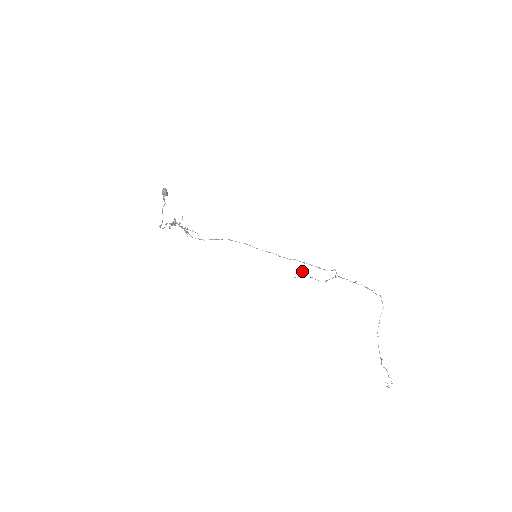
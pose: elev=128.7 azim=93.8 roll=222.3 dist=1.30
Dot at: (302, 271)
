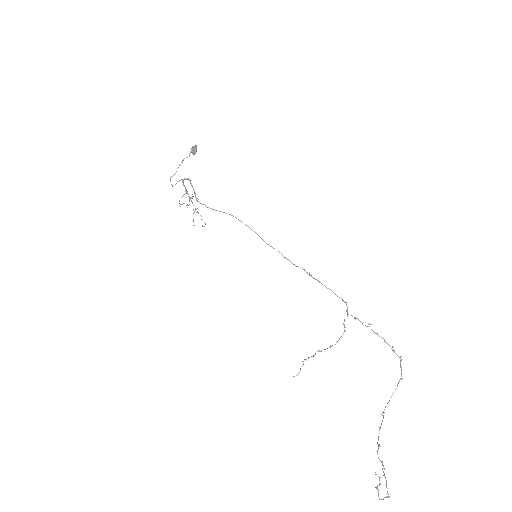
Dot at: (304, 359)
